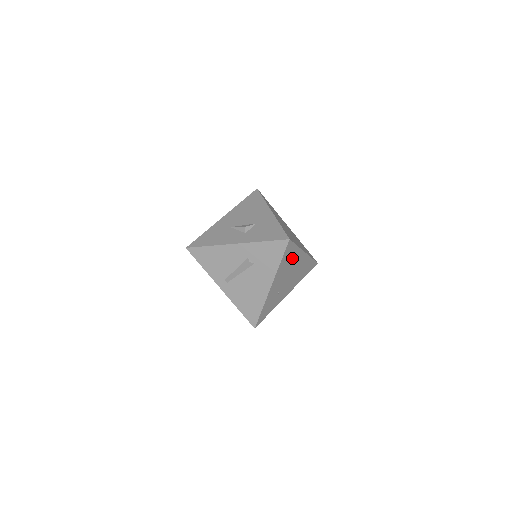
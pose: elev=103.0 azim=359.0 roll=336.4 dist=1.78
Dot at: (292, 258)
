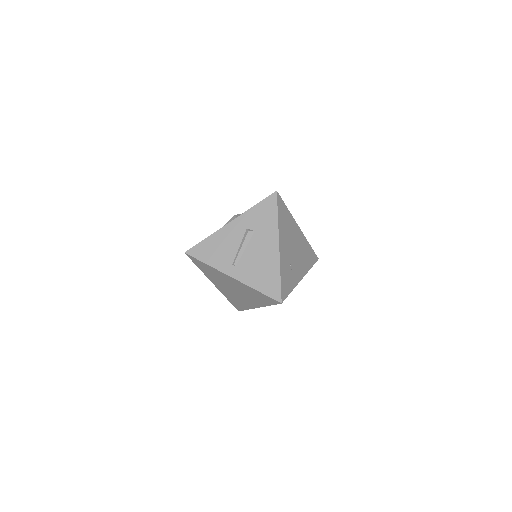
Dot at: (288, 223)
